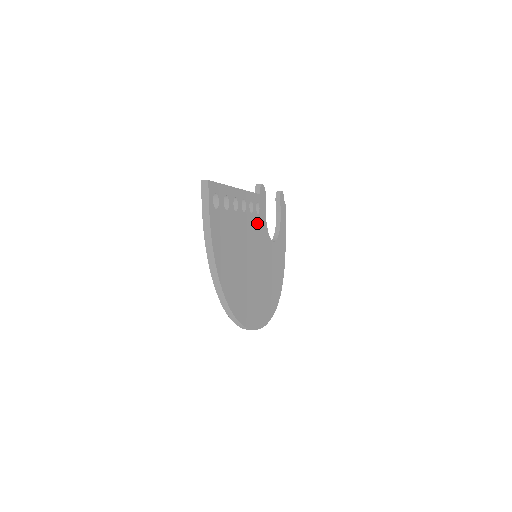
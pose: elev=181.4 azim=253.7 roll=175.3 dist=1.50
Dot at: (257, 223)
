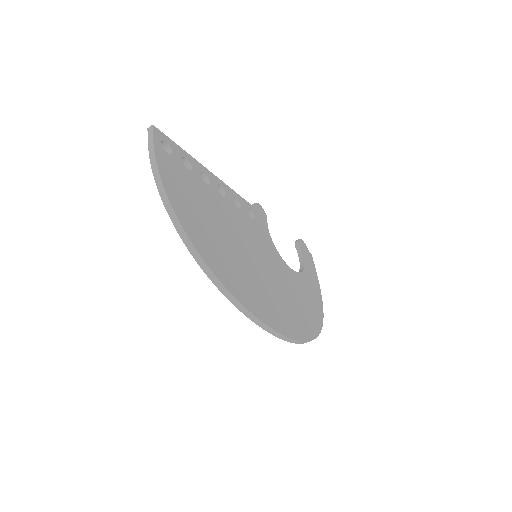
Dot at: (252, 225)
